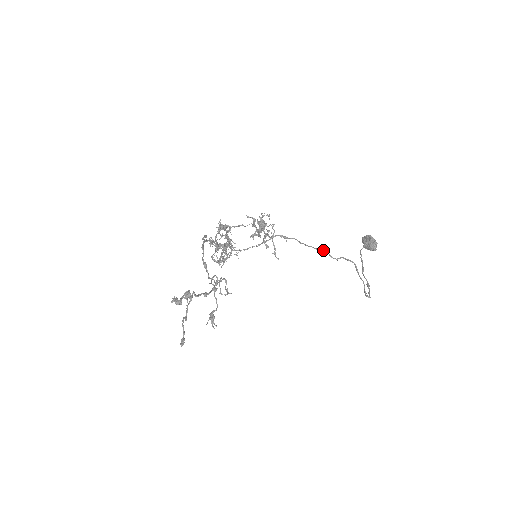
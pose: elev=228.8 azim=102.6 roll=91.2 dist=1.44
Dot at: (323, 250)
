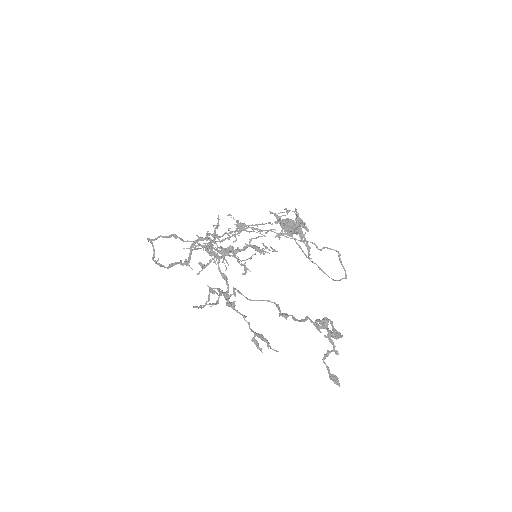
Dot at: (307, 241)
